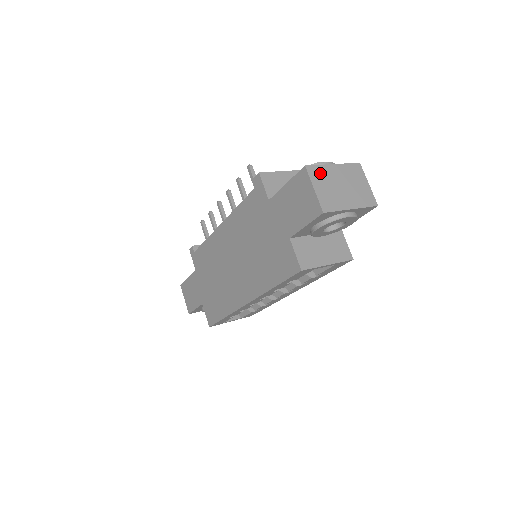
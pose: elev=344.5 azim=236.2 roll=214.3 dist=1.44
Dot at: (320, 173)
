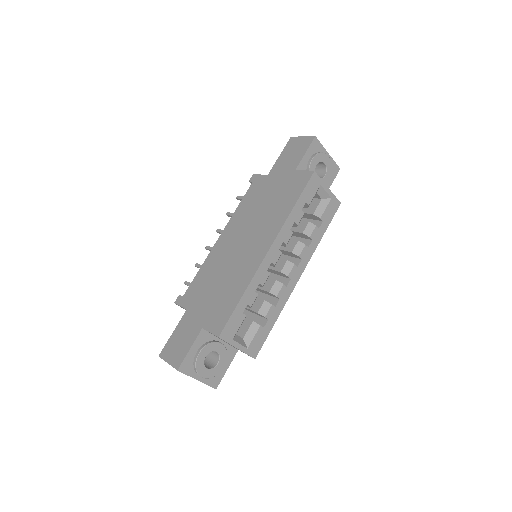
Dot at: occluded
